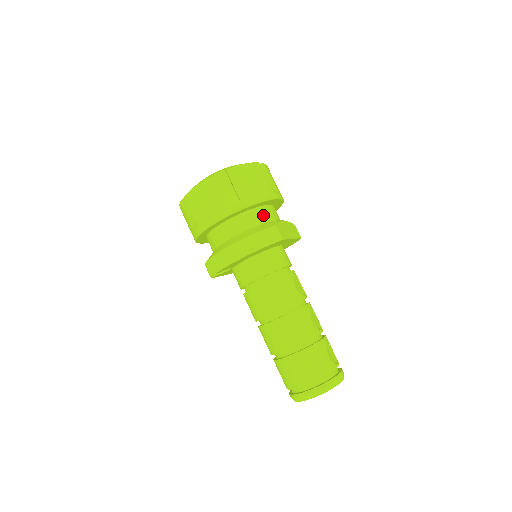
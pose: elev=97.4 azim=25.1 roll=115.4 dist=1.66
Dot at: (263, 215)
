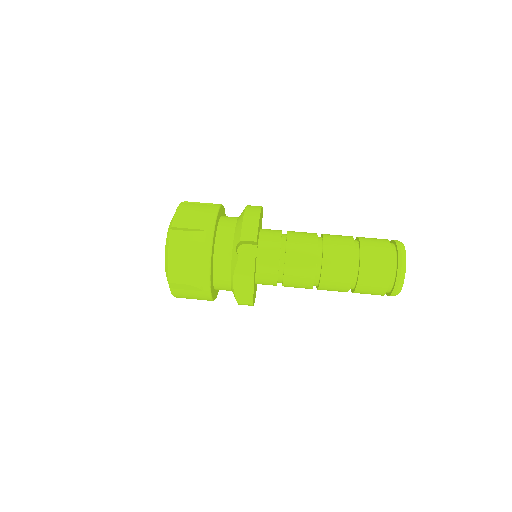
Dot at: occluded
